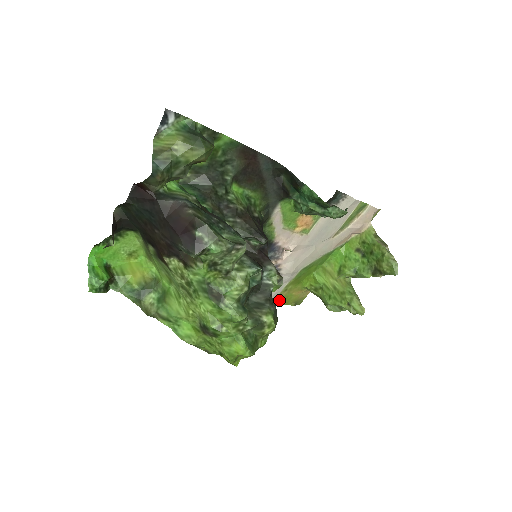
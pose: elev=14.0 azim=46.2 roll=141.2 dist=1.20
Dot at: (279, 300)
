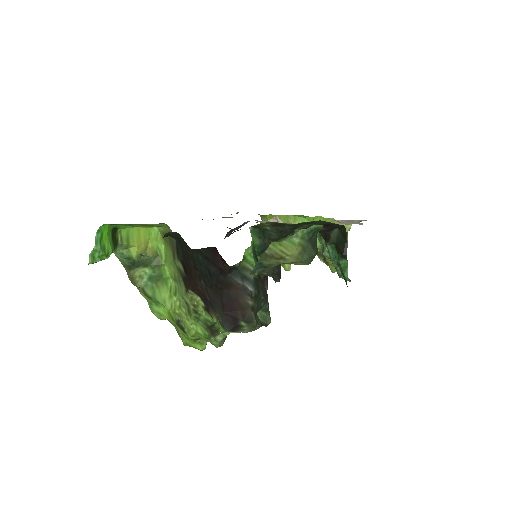
Dot at: occluded
